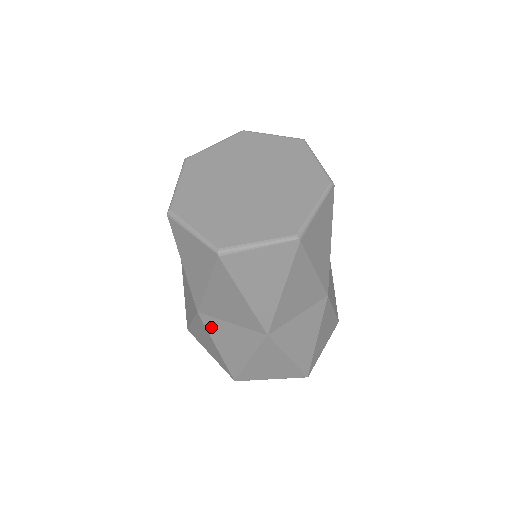
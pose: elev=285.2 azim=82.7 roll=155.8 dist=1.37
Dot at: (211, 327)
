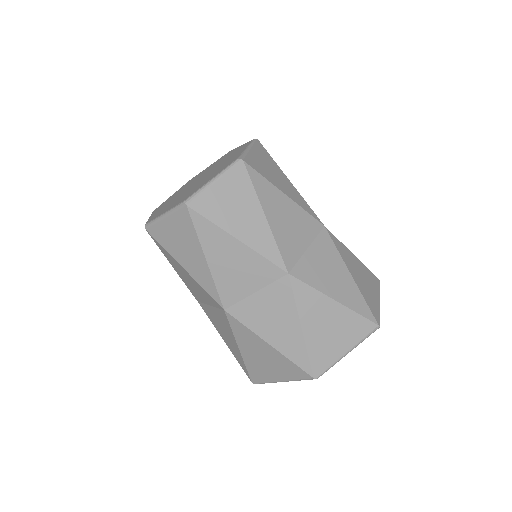
Dot at: (246, 318)
